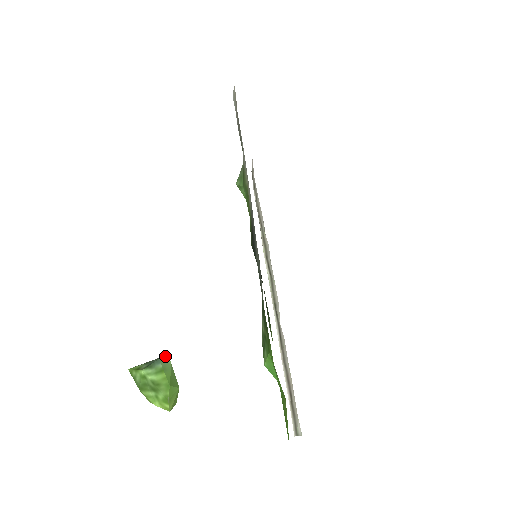
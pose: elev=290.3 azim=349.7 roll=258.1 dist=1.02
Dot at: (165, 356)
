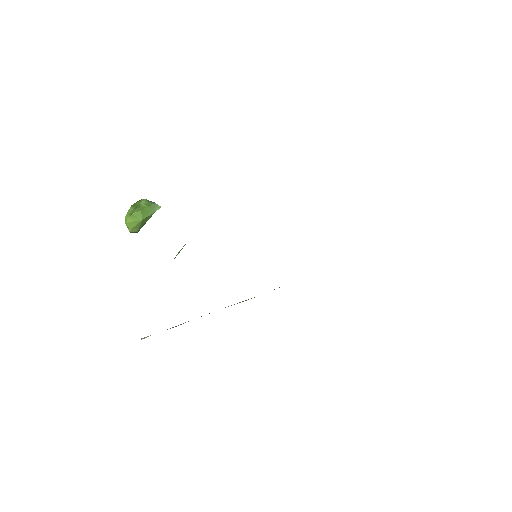
Dot at: (159, 206)
